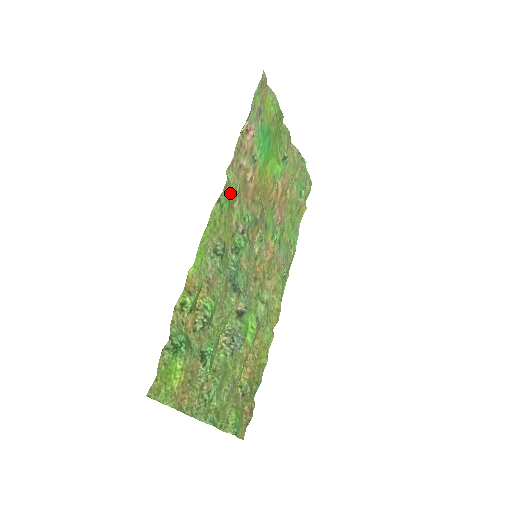
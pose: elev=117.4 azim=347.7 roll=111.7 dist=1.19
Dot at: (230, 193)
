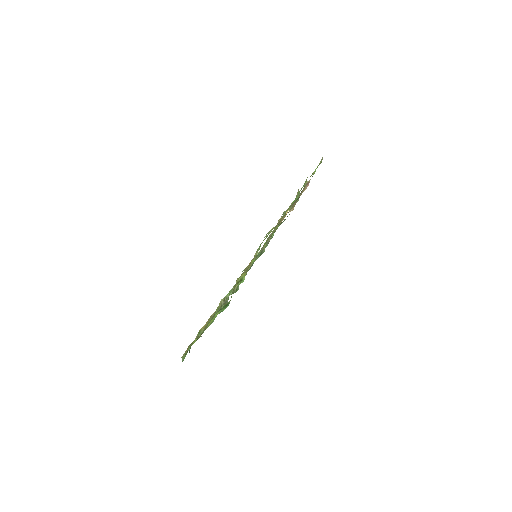
Dot at: occluded
